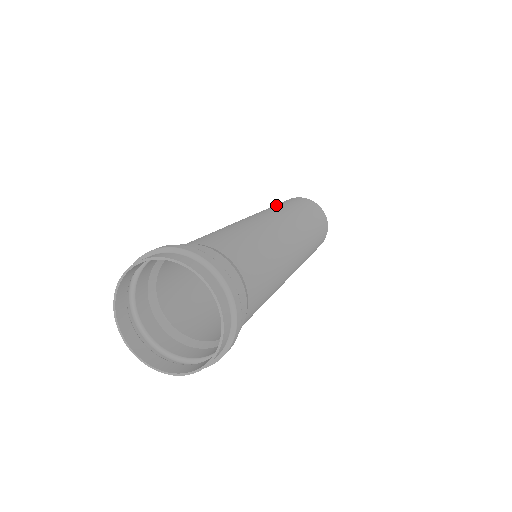
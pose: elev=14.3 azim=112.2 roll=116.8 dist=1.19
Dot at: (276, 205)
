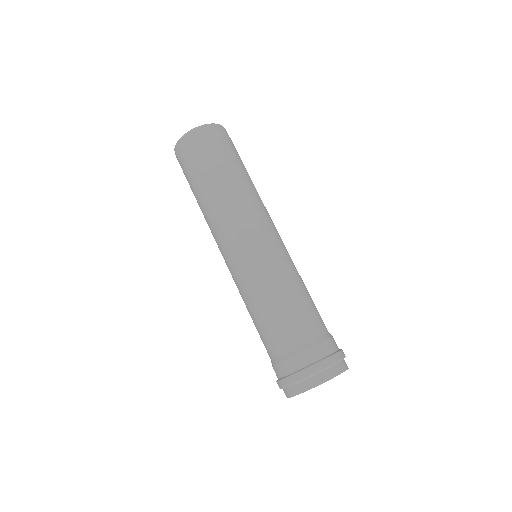
Dot at: (231, 177)
